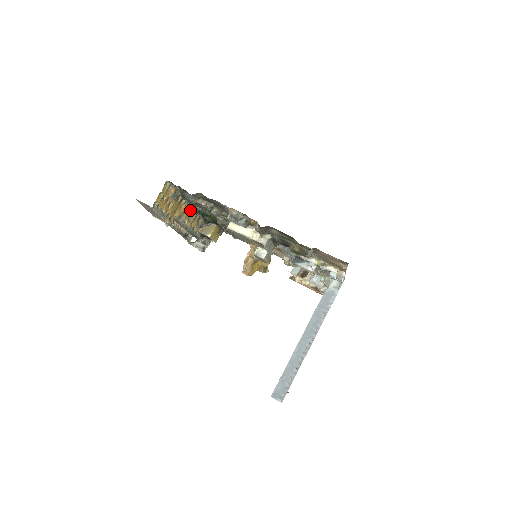
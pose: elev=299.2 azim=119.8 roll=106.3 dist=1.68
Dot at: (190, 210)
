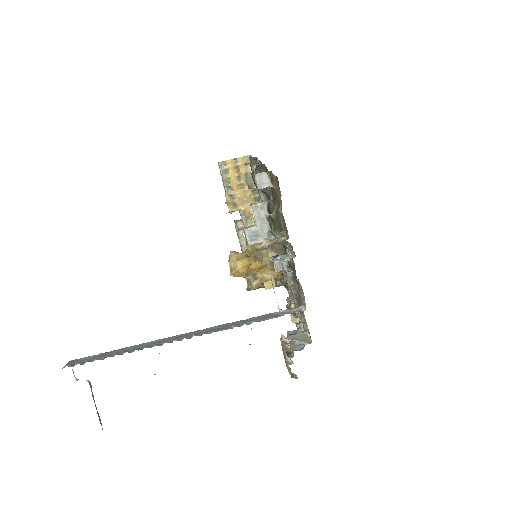
Dot at: occluded
